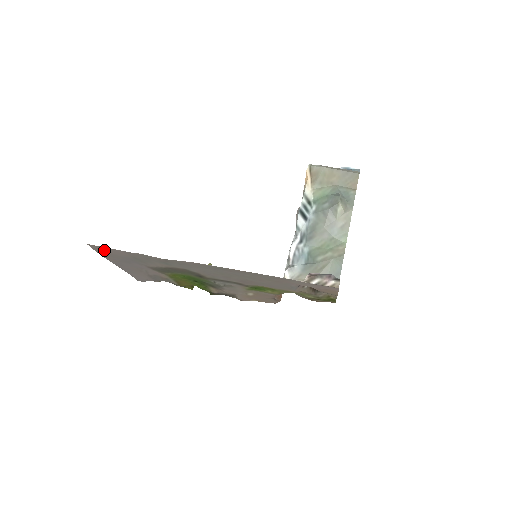
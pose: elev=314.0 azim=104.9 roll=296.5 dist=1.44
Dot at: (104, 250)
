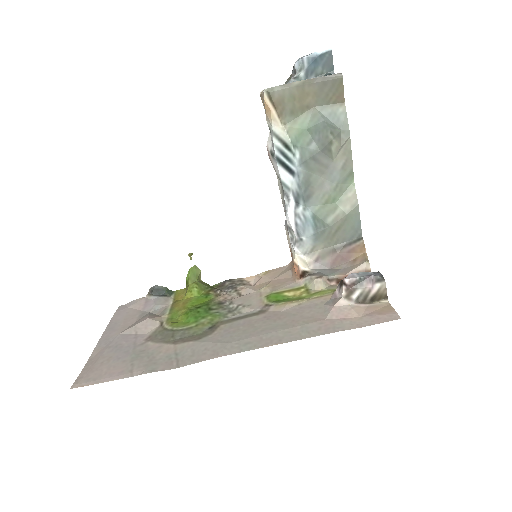
Dot at: (91, 374)
